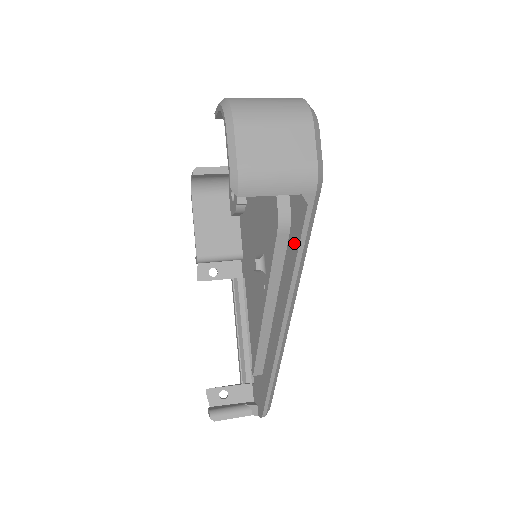
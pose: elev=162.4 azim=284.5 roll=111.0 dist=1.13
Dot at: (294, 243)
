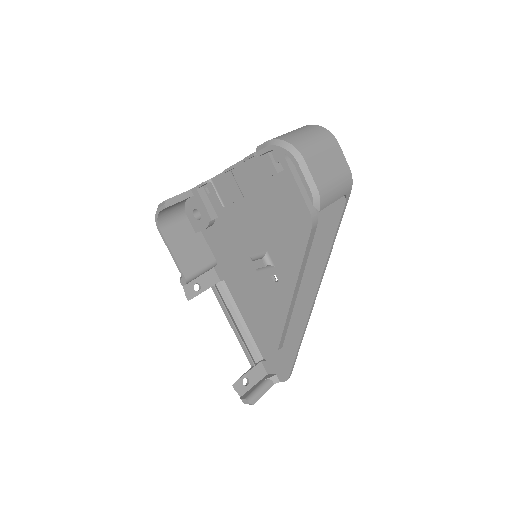
Dot at: (327, 232)
